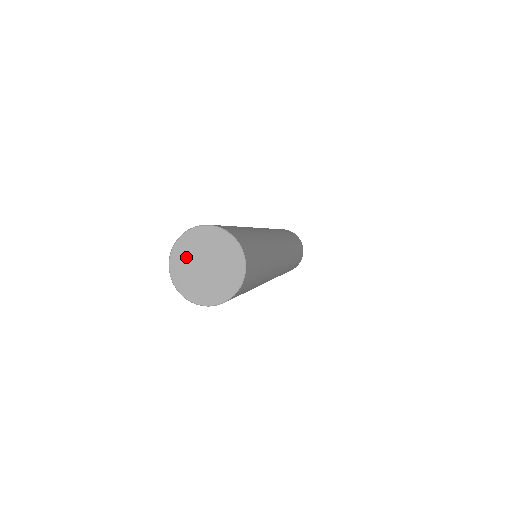
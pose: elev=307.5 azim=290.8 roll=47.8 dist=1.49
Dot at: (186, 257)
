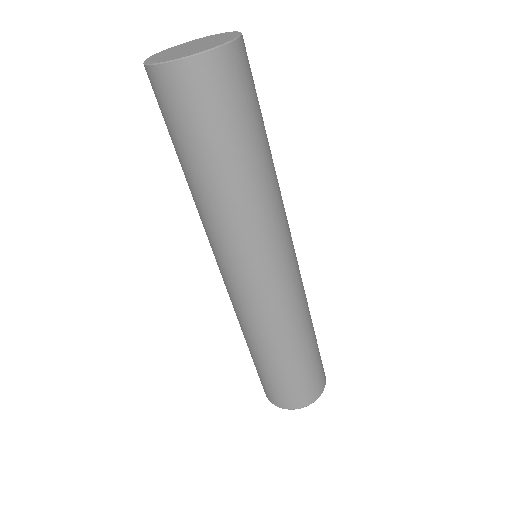
Dot at: (193, 43)
